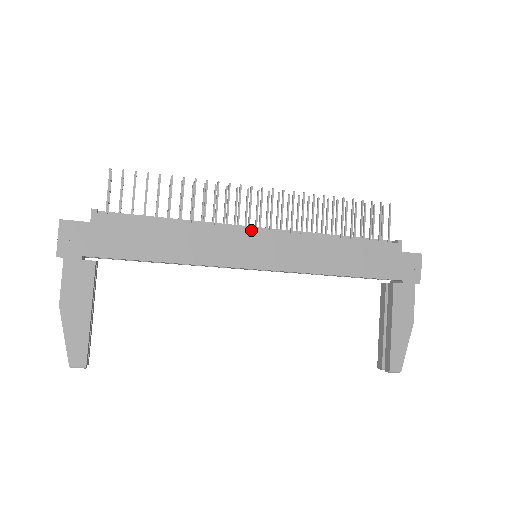
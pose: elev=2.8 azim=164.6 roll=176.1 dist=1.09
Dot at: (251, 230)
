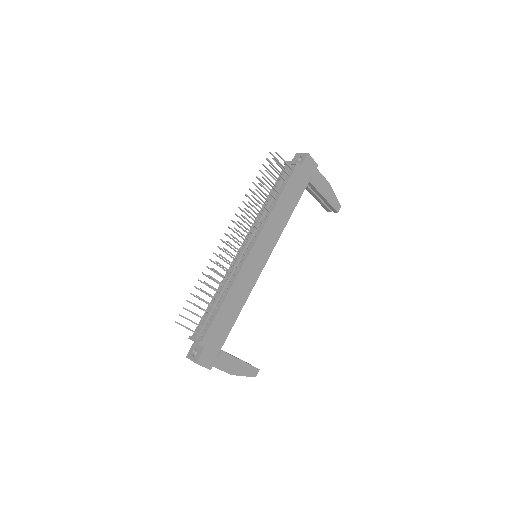
Dot at: (249, 256)
